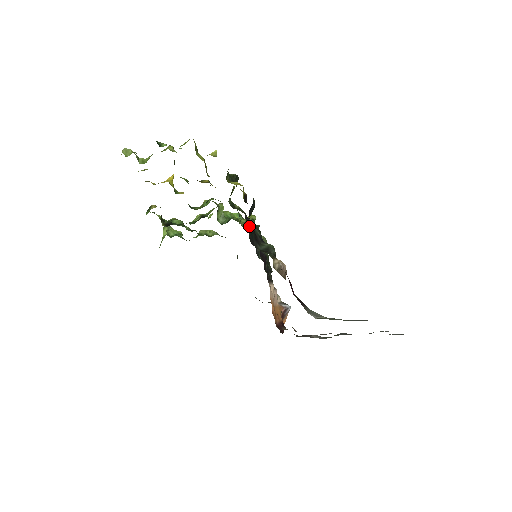
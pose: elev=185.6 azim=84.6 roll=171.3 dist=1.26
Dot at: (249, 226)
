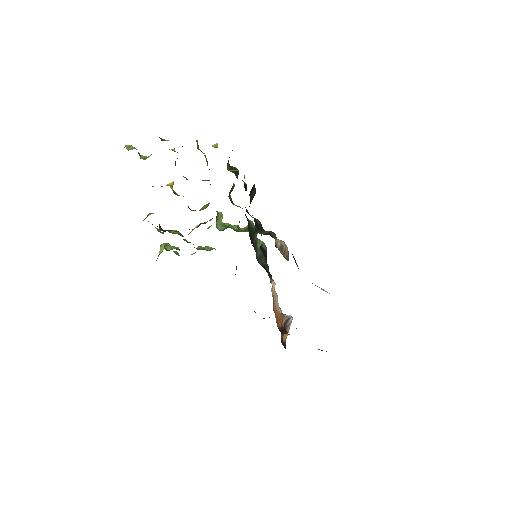
Dot at: occluded
